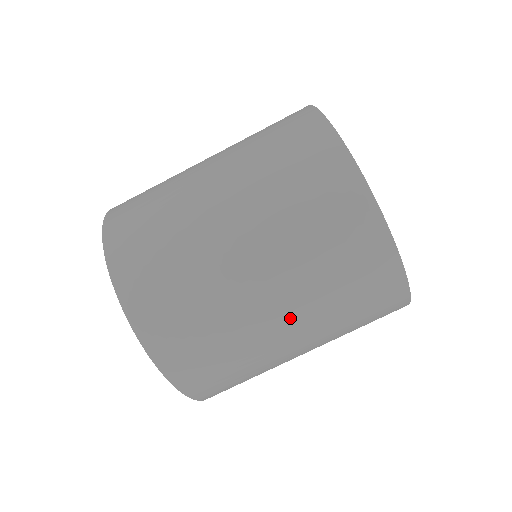
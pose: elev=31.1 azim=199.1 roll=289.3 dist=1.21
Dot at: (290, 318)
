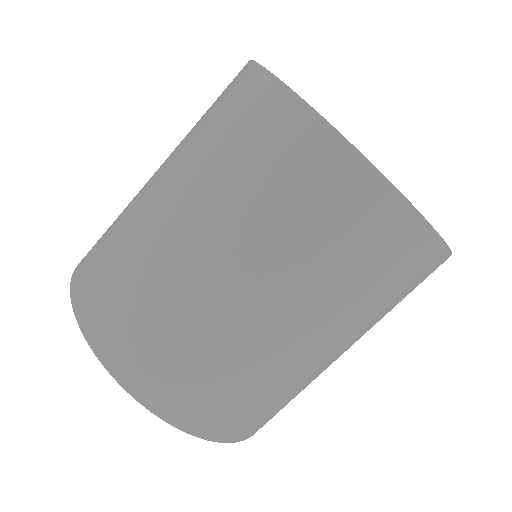
Dot at: (315, 331)
